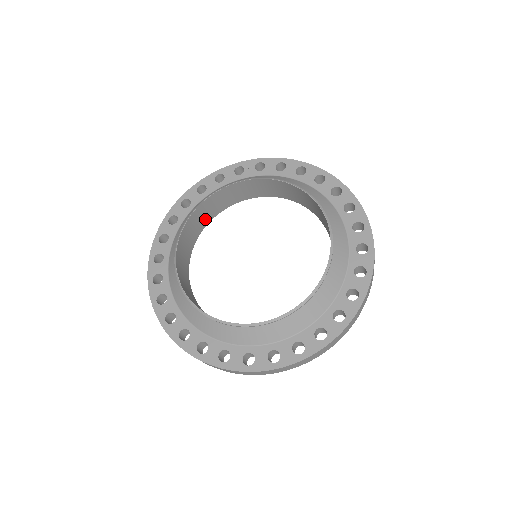
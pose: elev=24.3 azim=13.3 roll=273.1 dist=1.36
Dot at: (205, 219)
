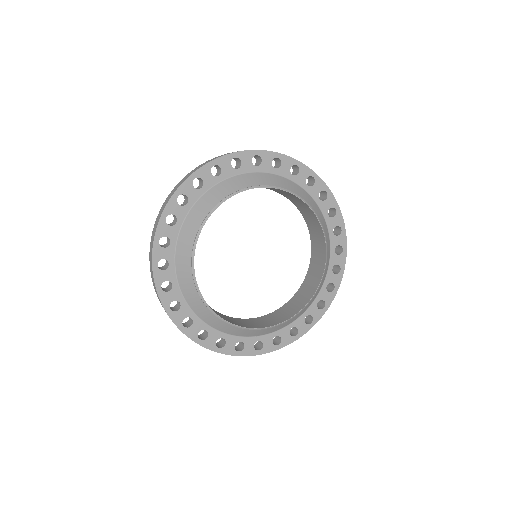
Dot at: occluded
